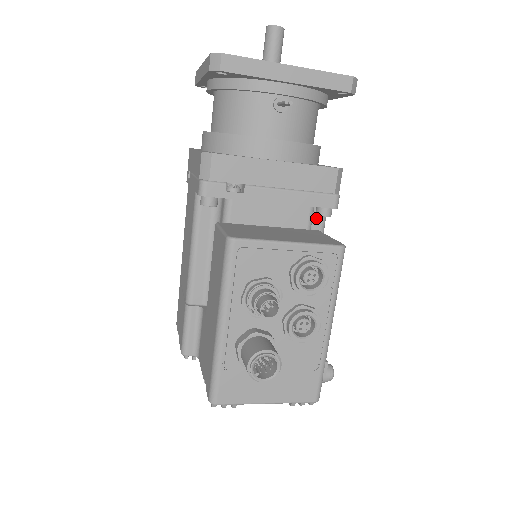
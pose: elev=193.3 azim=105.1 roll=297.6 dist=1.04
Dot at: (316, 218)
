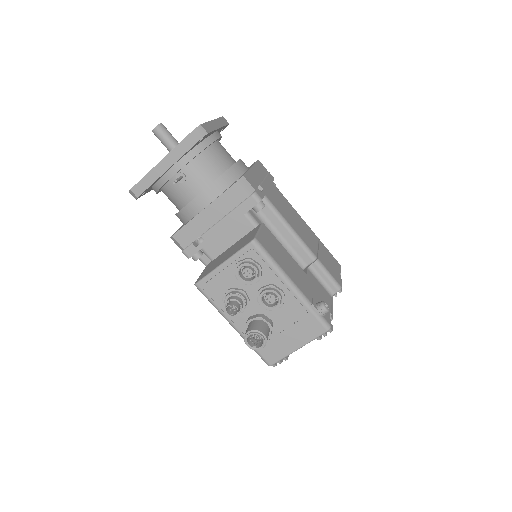
Dot at: (264, 210)
